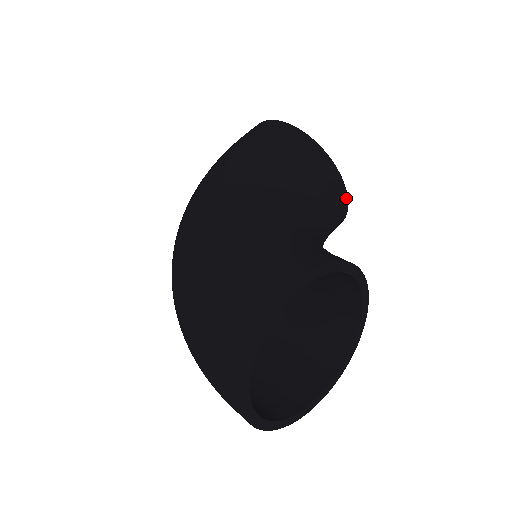
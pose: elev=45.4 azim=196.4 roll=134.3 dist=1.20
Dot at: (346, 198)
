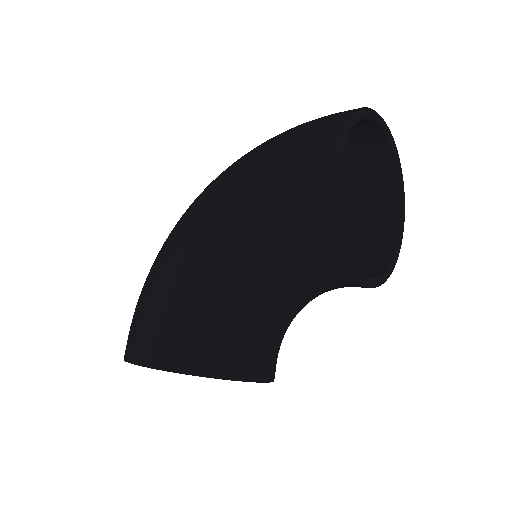
Dot at: (364, 286)
